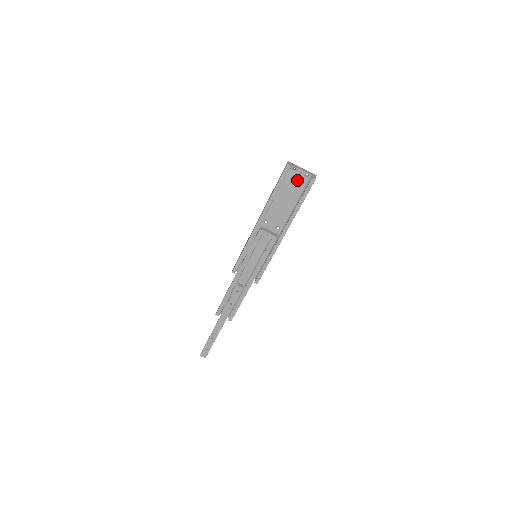
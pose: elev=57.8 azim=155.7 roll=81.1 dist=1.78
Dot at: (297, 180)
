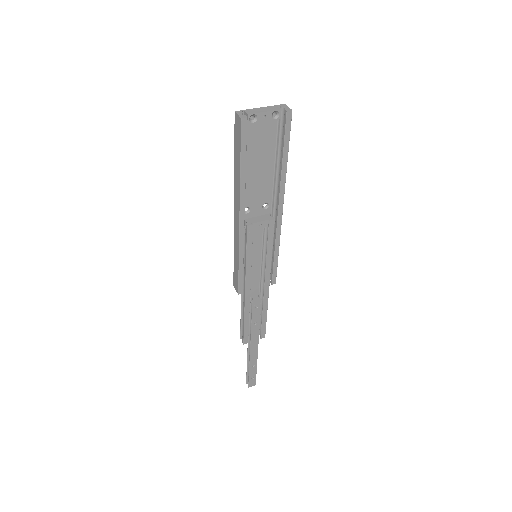
Dot at: (261, 129)
